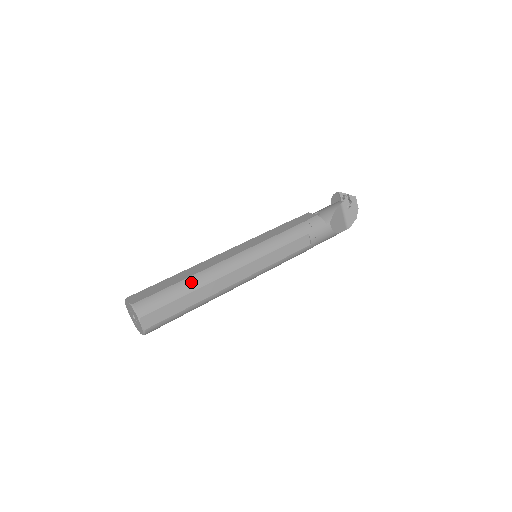
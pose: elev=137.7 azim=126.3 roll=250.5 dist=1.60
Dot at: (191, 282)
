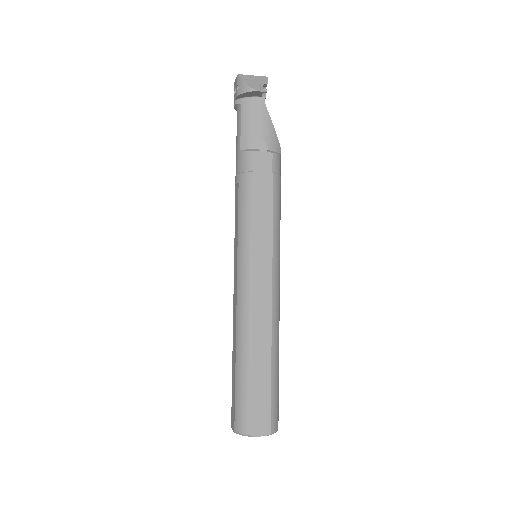
Dot at: (276, 359)
